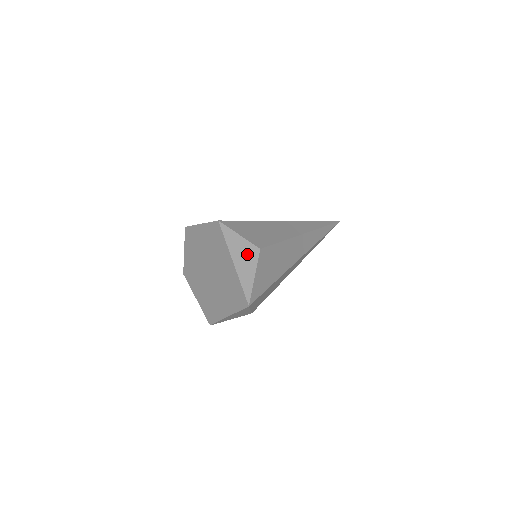
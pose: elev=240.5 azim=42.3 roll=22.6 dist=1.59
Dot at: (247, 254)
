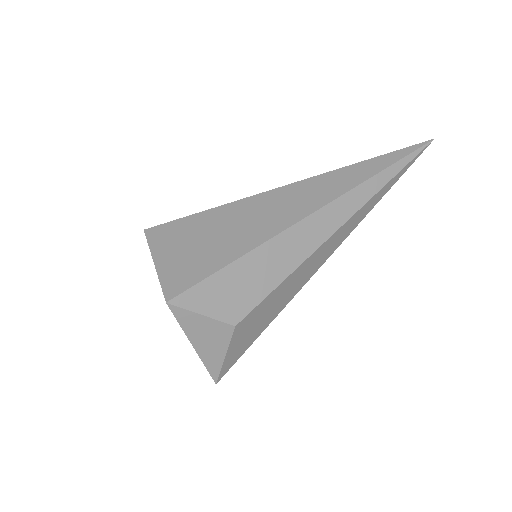
Dot at: (214, 335)
